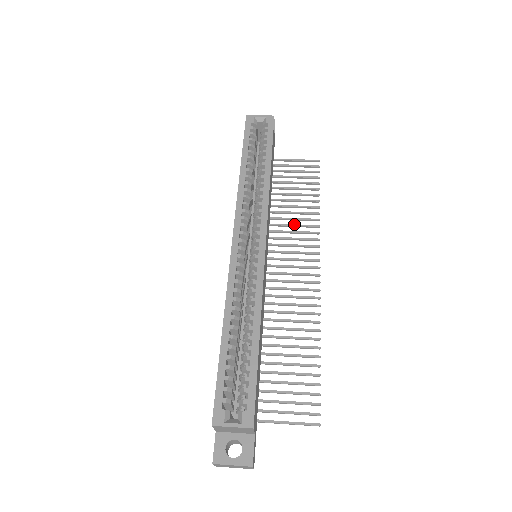
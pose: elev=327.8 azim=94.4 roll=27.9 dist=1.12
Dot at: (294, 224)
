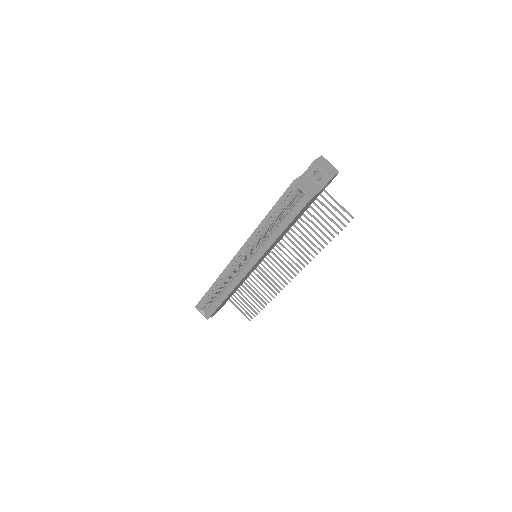
Dot at: (301, 244)
